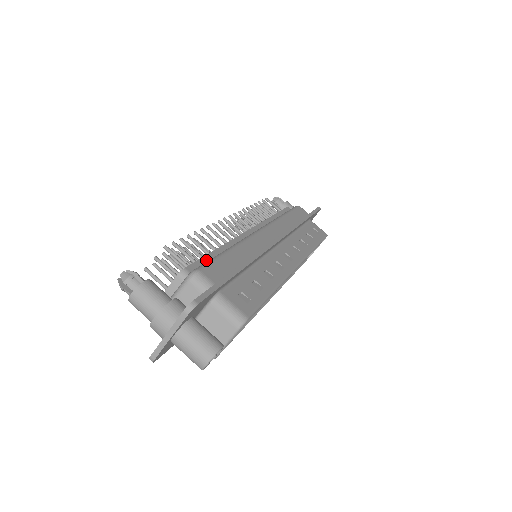
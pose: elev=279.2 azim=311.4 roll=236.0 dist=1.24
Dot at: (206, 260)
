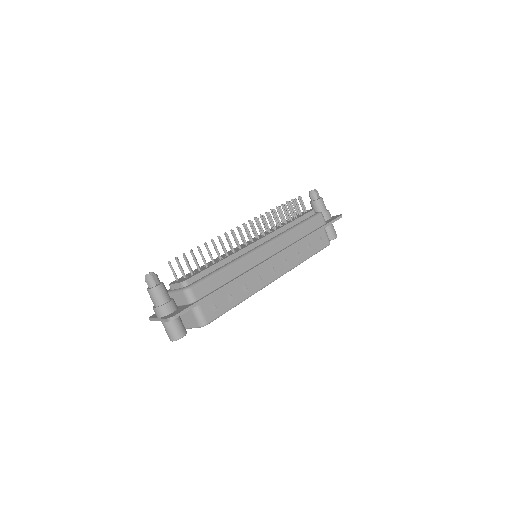
Dot at: (205, 273)
